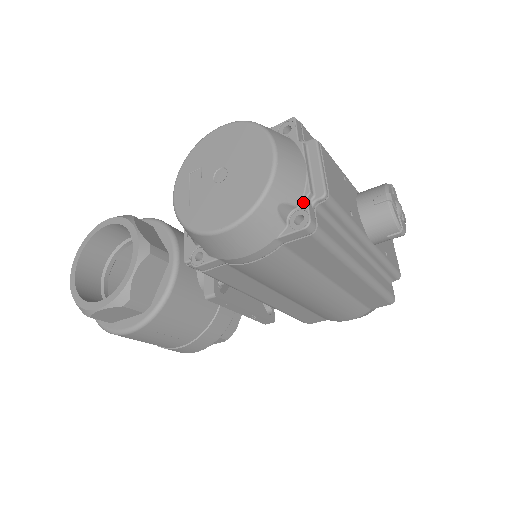
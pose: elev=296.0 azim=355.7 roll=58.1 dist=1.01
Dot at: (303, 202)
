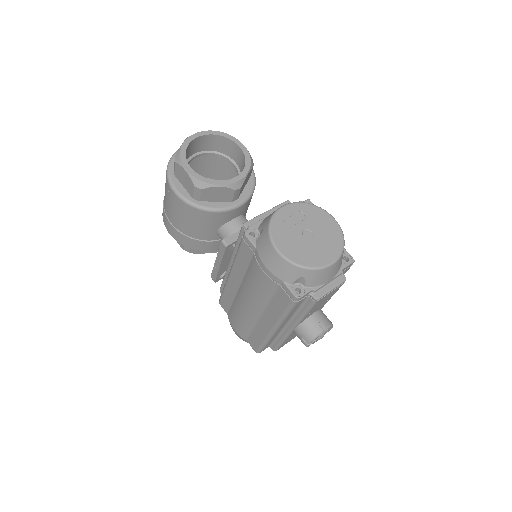
Dot at: (309, 289)
